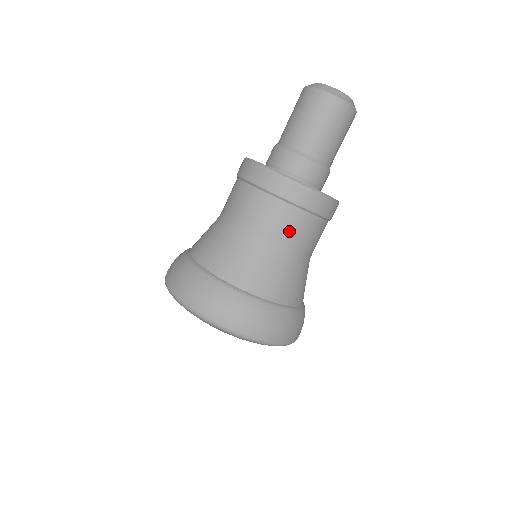
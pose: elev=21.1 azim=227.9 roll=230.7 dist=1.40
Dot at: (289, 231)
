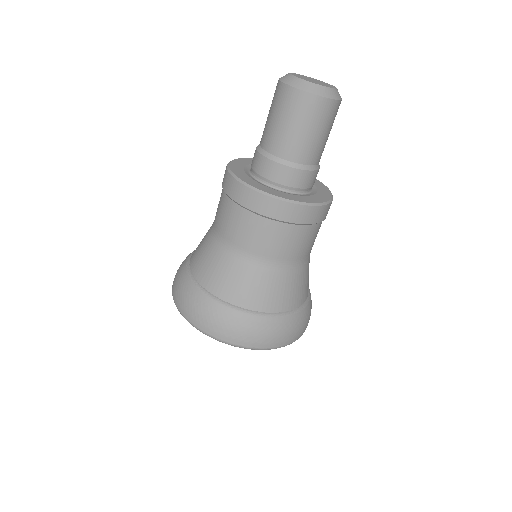
Dot at: (251, 237)
